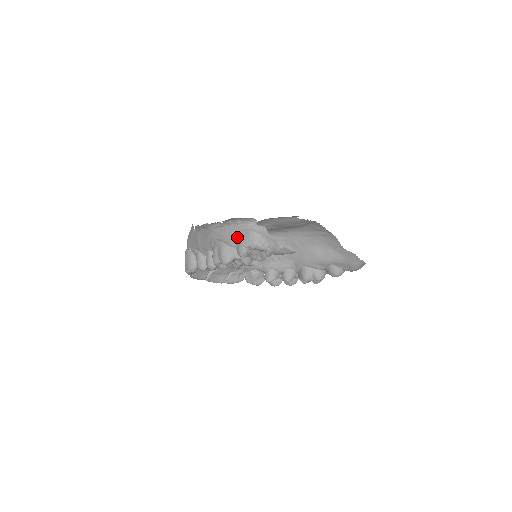
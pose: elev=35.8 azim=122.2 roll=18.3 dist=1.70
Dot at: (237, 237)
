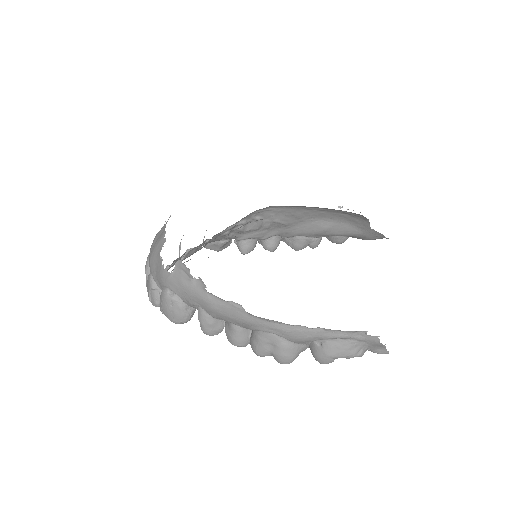
Dot at: (318, 340)
